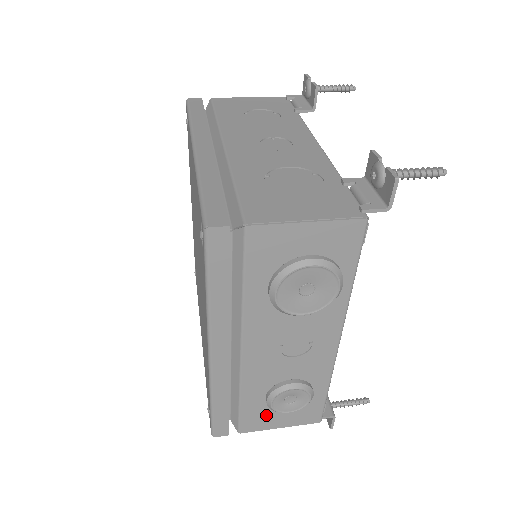
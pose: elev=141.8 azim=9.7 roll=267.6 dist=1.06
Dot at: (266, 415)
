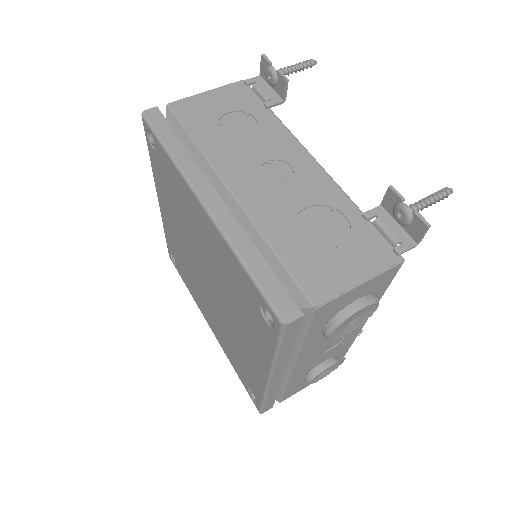
Dot at: (301, 385)
